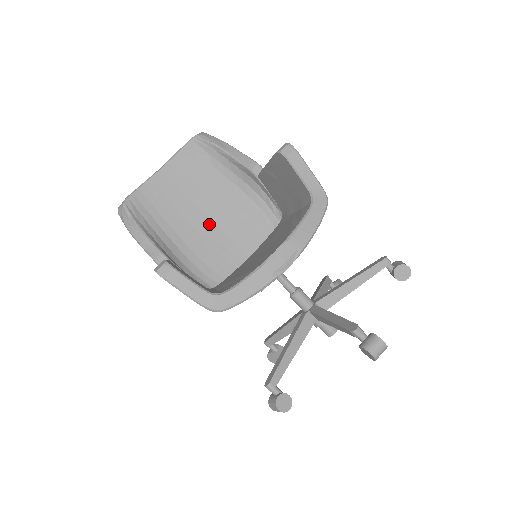
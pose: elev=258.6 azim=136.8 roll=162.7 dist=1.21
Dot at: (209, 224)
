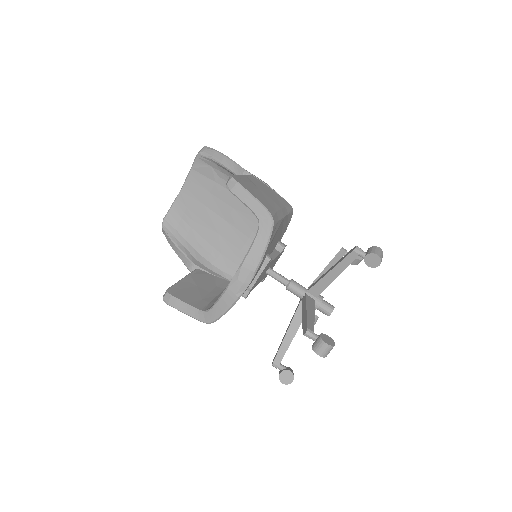
Dot at: (227, 226)
